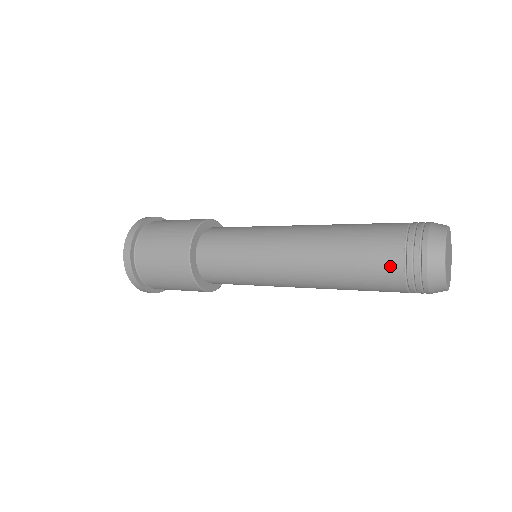
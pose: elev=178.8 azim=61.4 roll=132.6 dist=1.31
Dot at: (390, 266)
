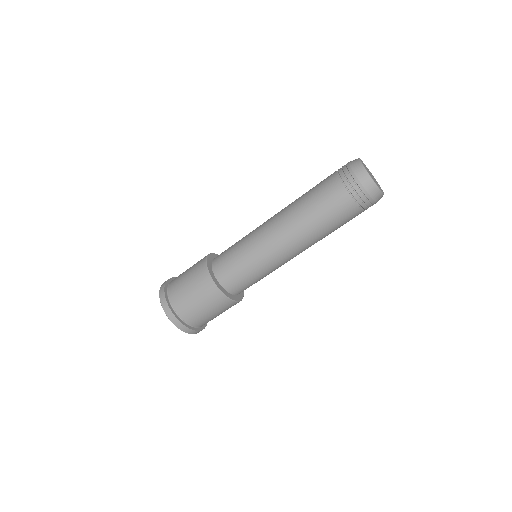
Dot at: occluded
